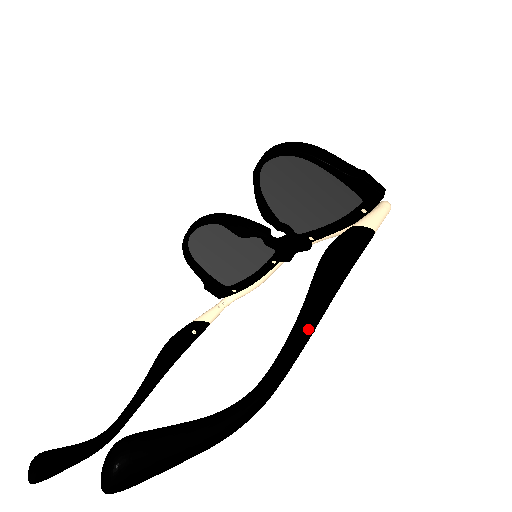
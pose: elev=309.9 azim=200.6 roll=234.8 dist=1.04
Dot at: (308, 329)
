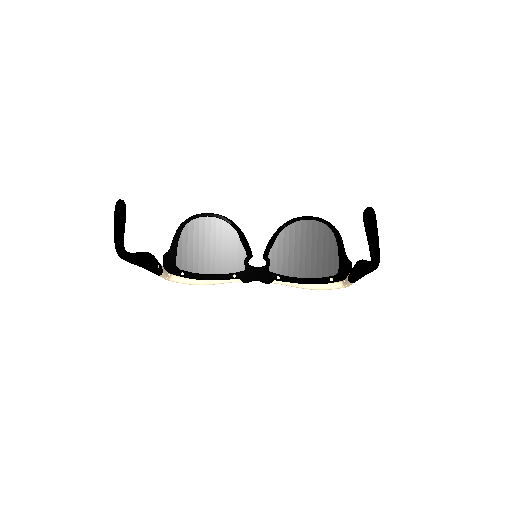
Dot at: occluded
